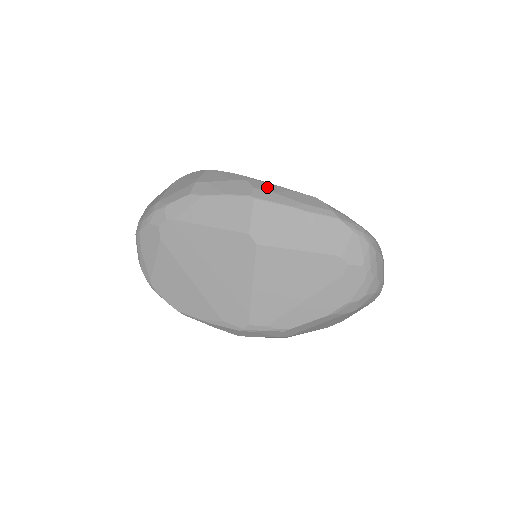
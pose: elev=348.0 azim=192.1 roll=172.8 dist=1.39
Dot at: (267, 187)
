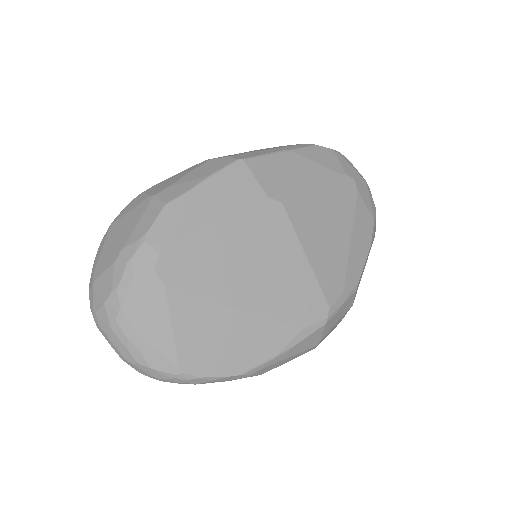
Dot at: (235, 154)
